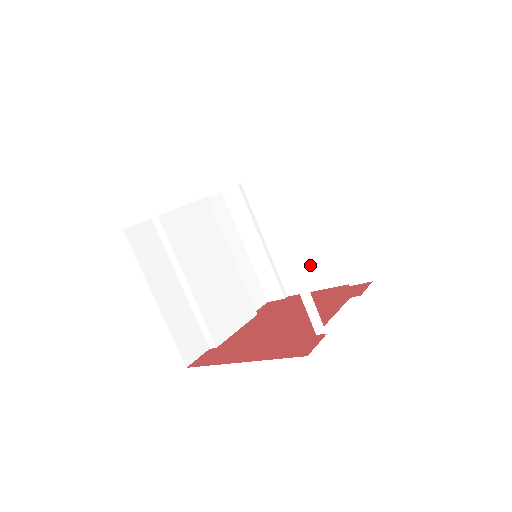
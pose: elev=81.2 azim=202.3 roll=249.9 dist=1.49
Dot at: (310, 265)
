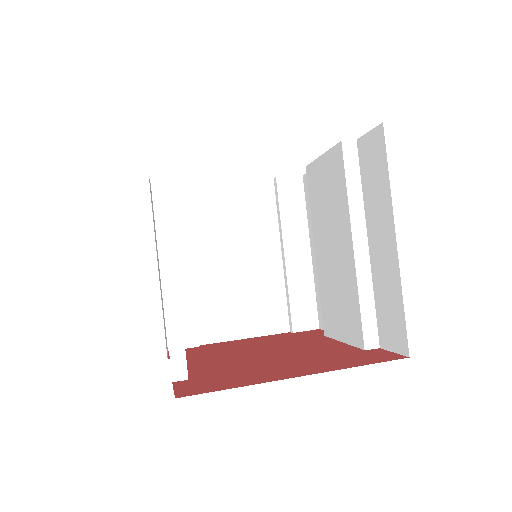
Dot at: (245, 304)
